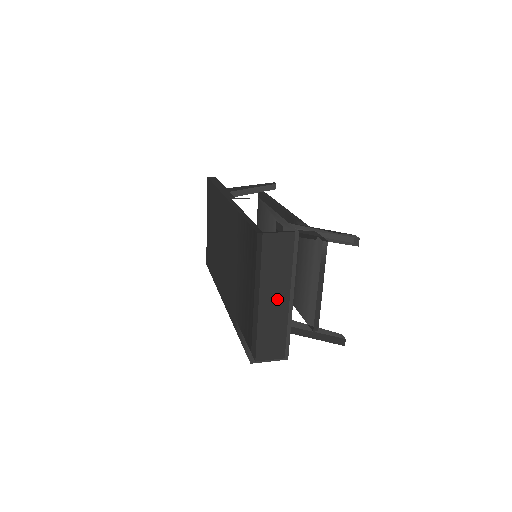
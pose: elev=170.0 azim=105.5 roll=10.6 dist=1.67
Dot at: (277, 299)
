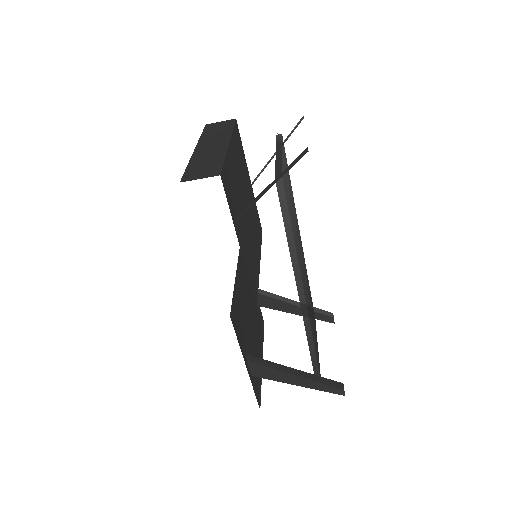
Dot at: (215, 146)
